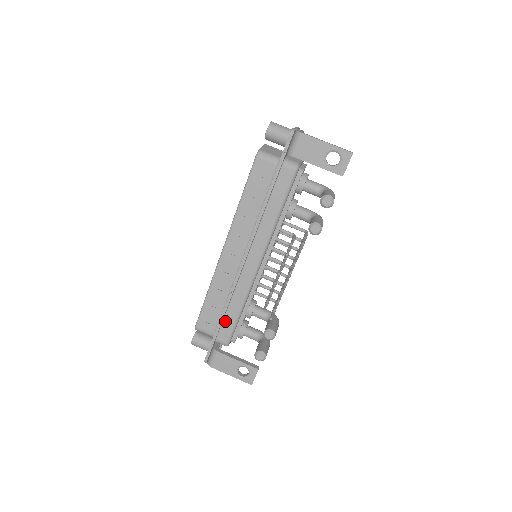
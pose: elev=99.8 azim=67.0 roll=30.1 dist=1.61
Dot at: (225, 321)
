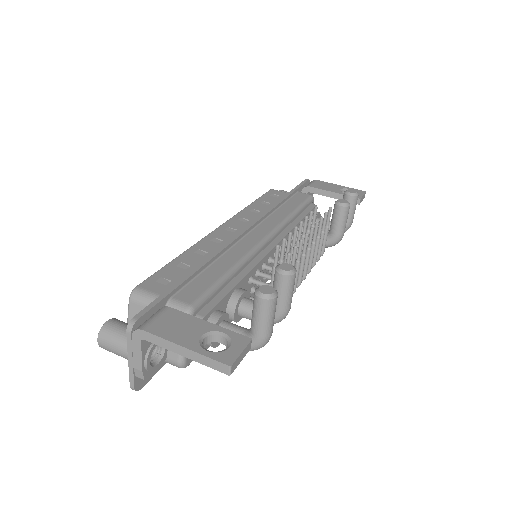
Dot at: (199, 279)
